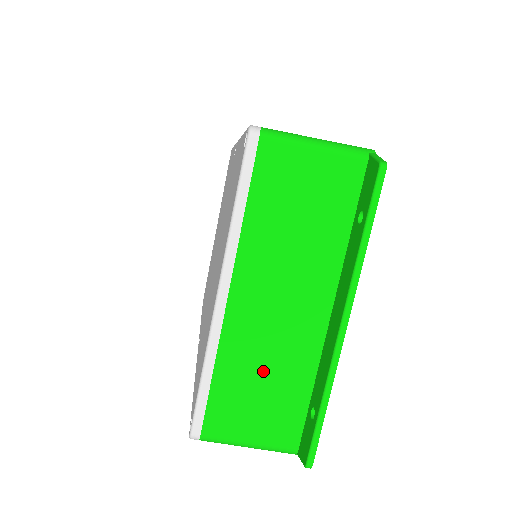
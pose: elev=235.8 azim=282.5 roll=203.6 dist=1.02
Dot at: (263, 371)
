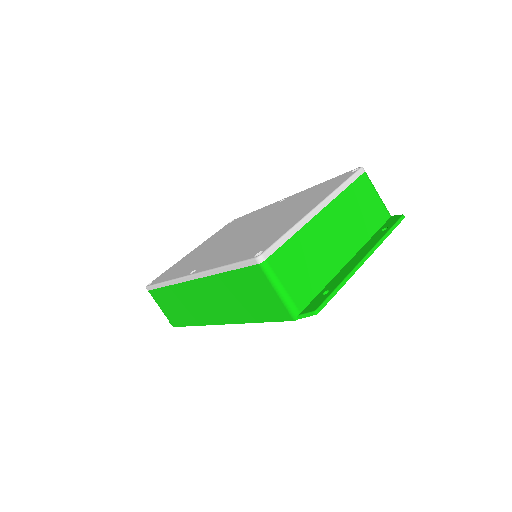
Dot at: (312, 257)
